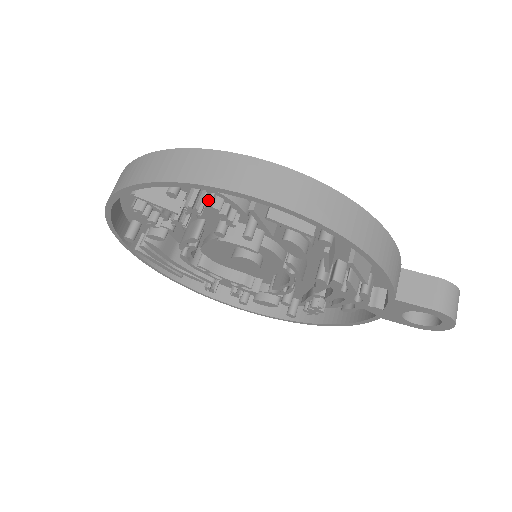
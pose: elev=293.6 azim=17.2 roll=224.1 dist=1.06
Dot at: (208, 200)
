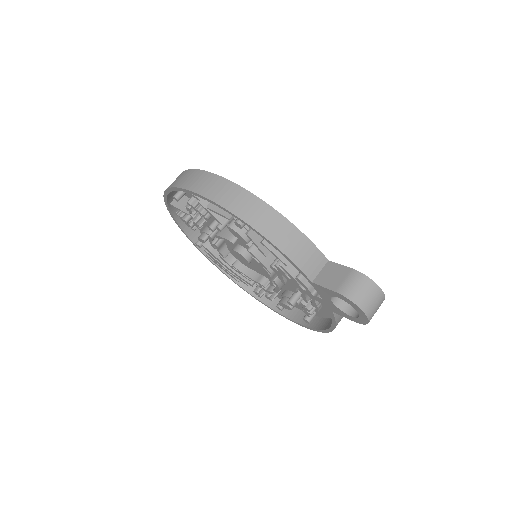
Dot at: (188, 200)
